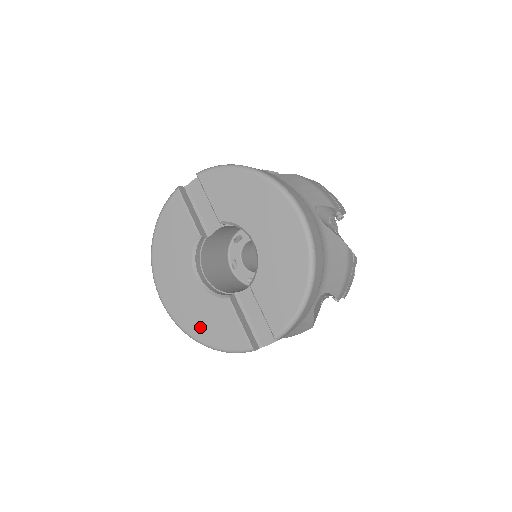
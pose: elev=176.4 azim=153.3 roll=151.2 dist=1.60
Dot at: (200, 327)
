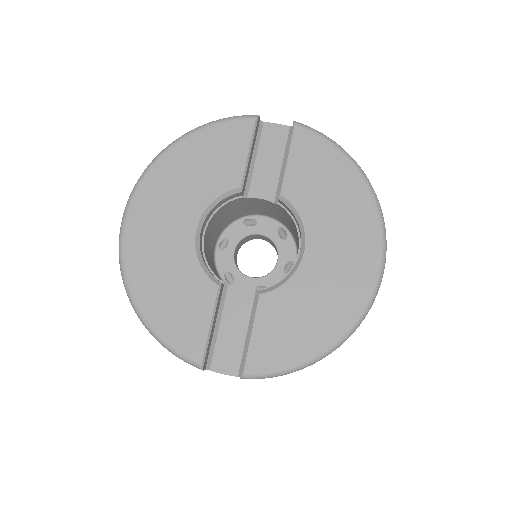
Dot at: (152, 290)
